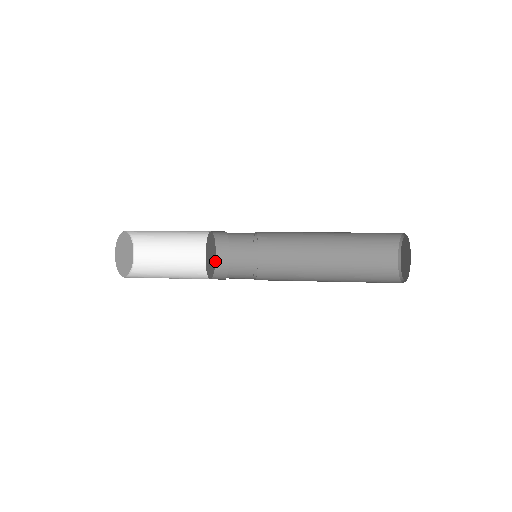
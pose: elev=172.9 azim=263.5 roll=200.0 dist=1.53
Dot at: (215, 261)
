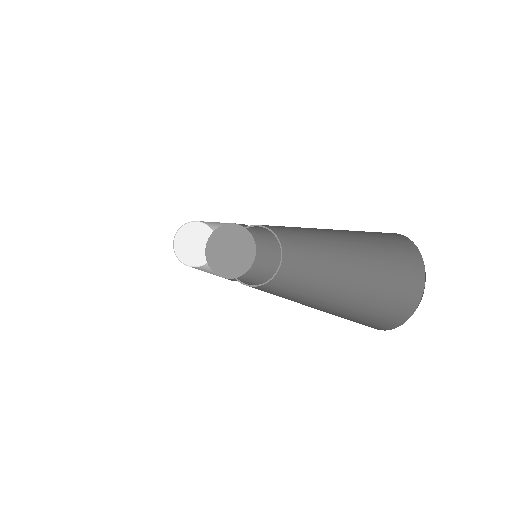
Dot at: (241, 275)
